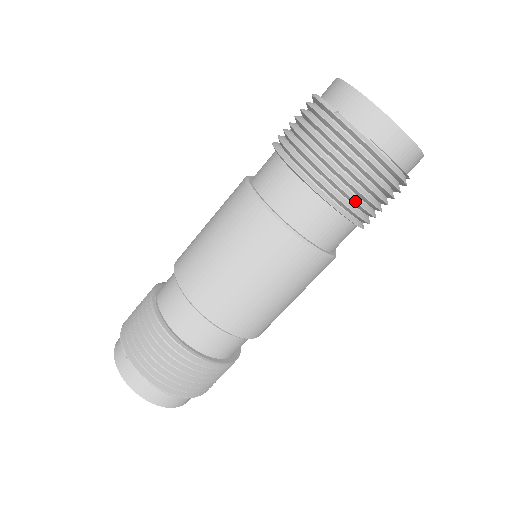
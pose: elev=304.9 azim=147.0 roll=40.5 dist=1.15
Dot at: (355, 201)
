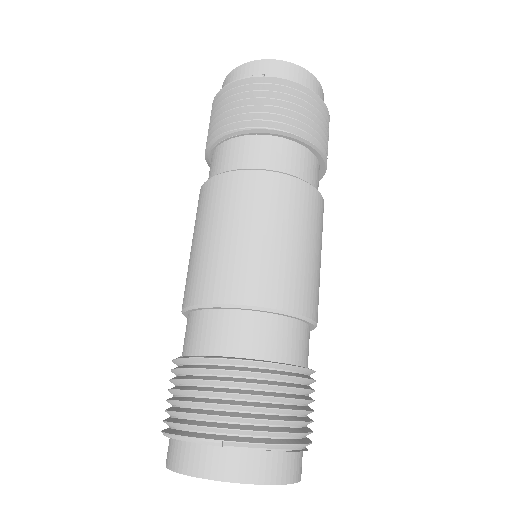
Dot at: (320, 136)
